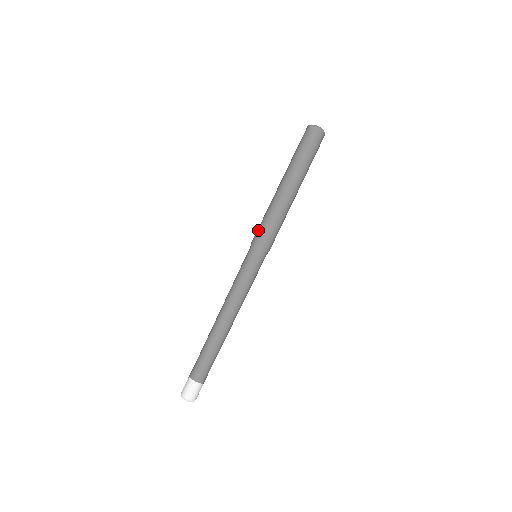
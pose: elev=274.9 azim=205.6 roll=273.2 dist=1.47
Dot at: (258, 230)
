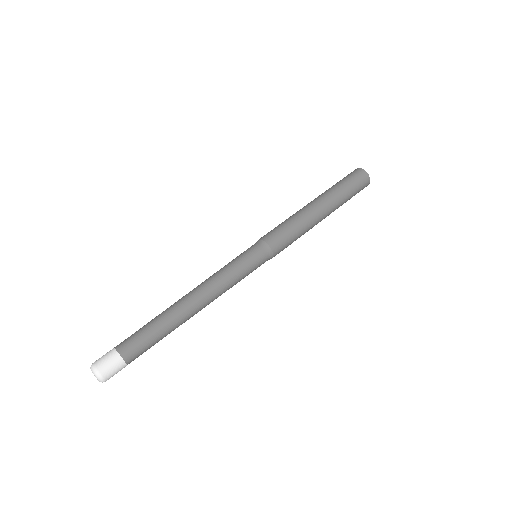
Dot at: occluded
